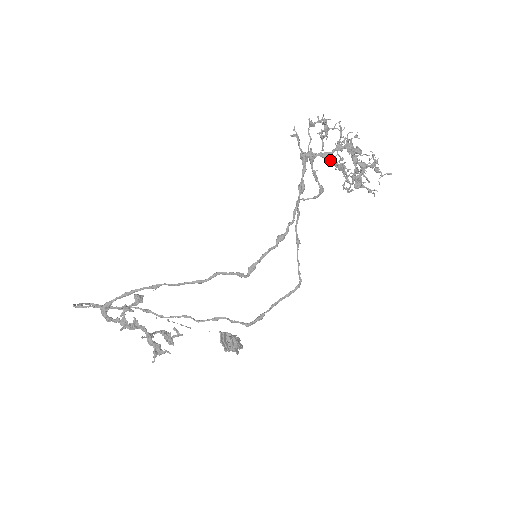
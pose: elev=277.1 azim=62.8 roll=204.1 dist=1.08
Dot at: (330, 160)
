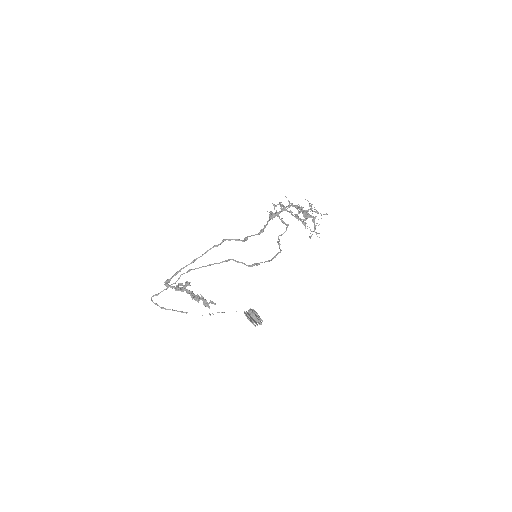
Dot at: (287, 211)
